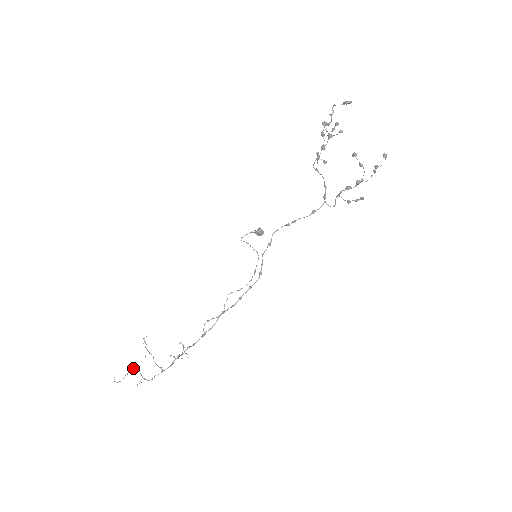
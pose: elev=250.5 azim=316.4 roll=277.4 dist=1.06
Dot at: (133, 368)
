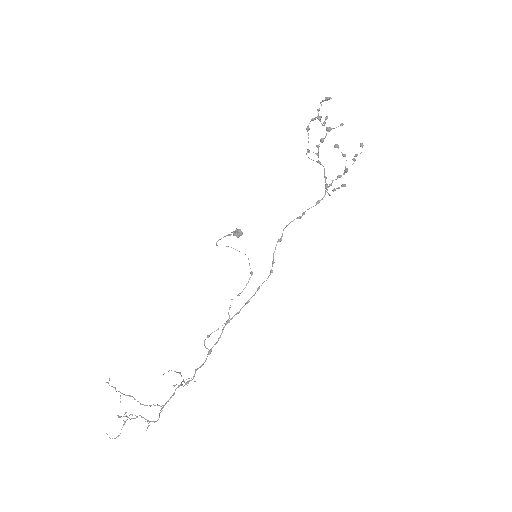
Dot at: (123, 416)
